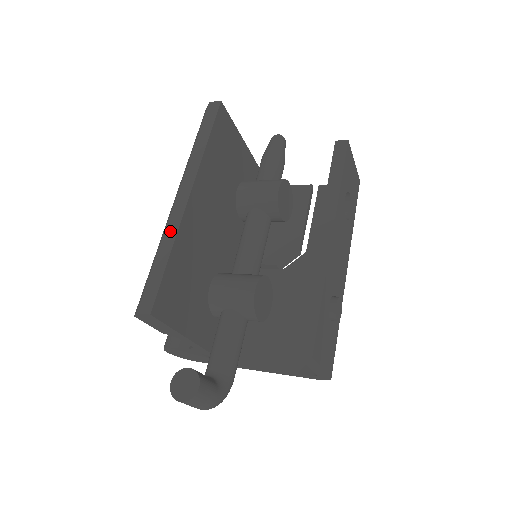
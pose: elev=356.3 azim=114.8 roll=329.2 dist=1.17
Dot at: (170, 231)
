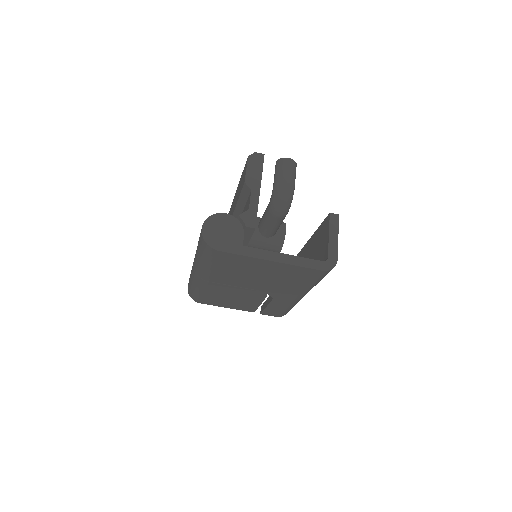
Dot at: occluded
